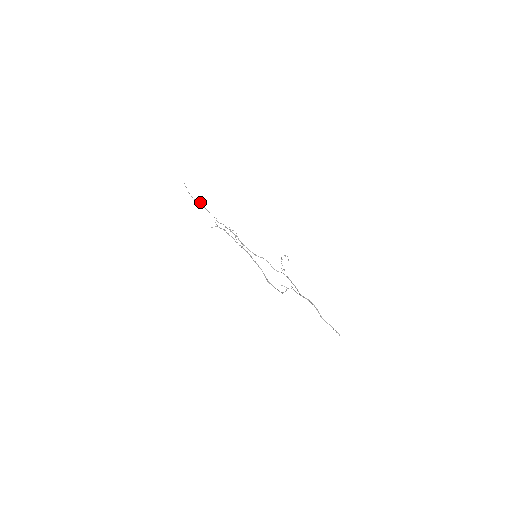
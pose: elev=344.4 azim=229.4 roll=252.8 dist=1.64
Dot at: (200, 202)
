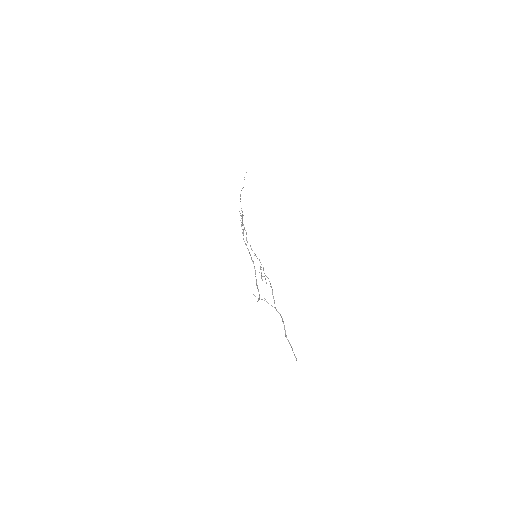
Dot at: (243, 187)
